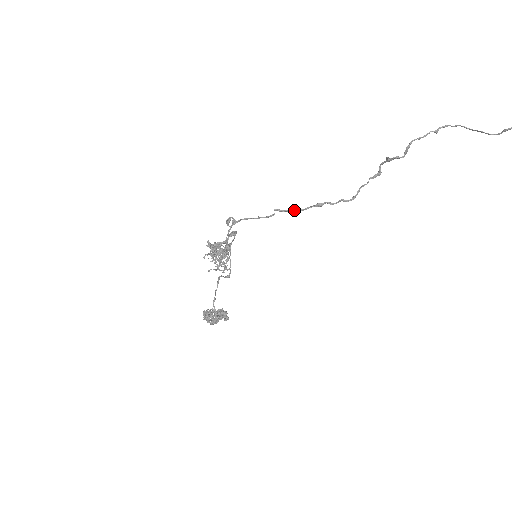
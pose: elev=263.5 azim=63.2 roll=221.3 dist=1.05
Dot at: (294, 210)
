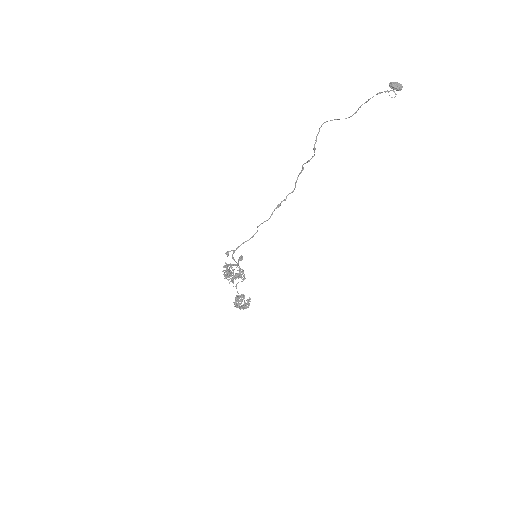
Dot at: occluded
